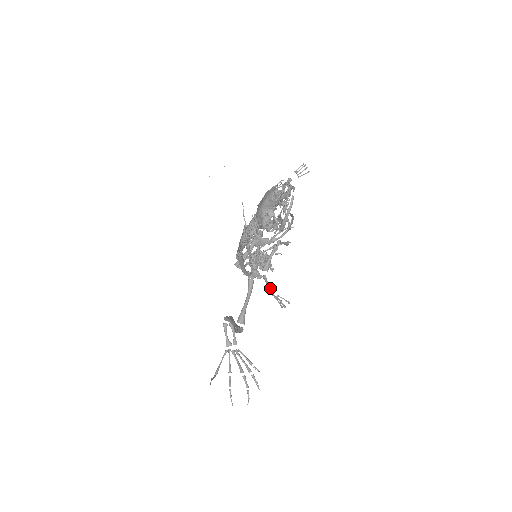
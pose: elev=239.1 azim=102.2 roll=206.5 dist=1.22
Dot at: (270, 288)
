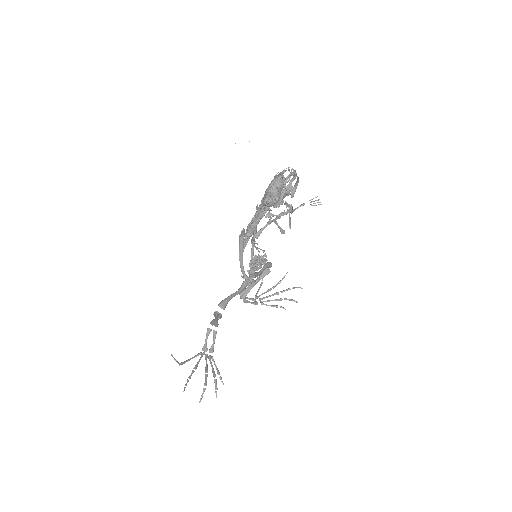
Dot at: occluded
